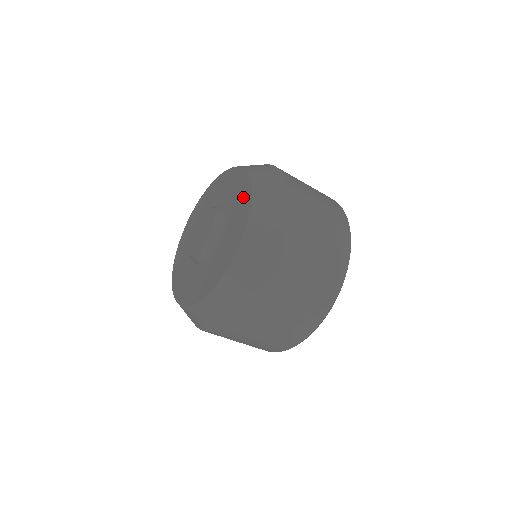
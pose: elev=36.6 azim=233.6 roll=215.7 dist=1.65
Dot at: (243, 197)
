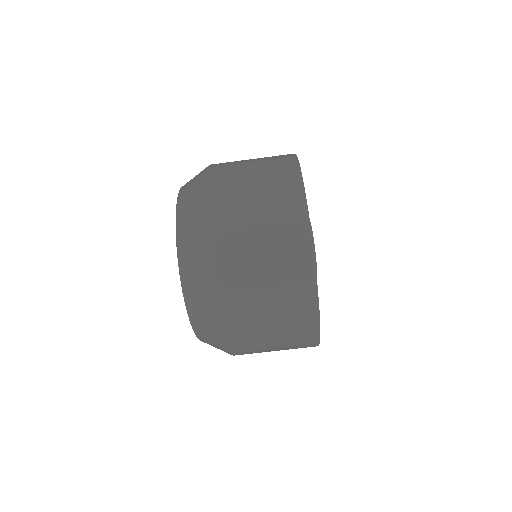
Dot at: occluded
